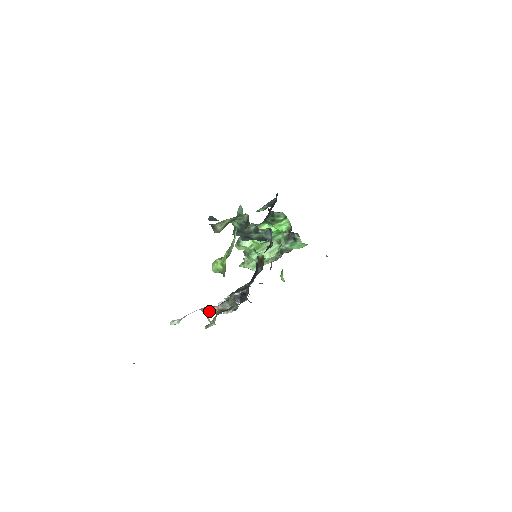
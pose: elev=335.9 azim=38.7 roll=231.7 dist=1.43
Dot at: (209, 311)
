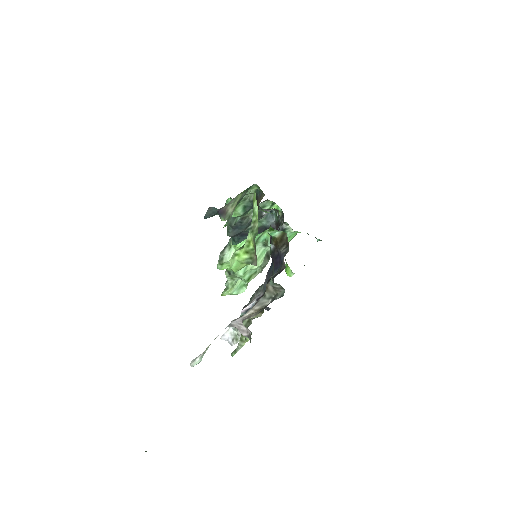
Dot at: (244, 318)
